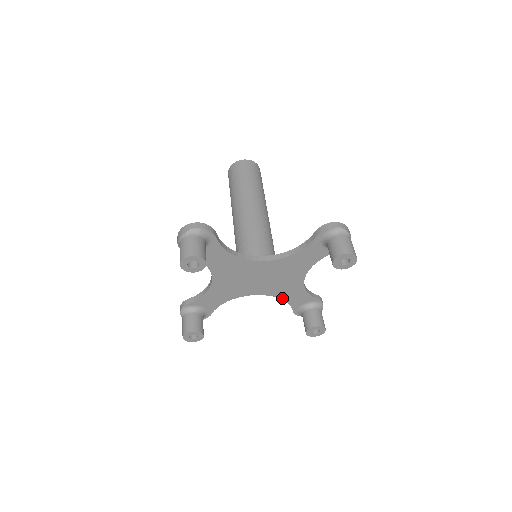
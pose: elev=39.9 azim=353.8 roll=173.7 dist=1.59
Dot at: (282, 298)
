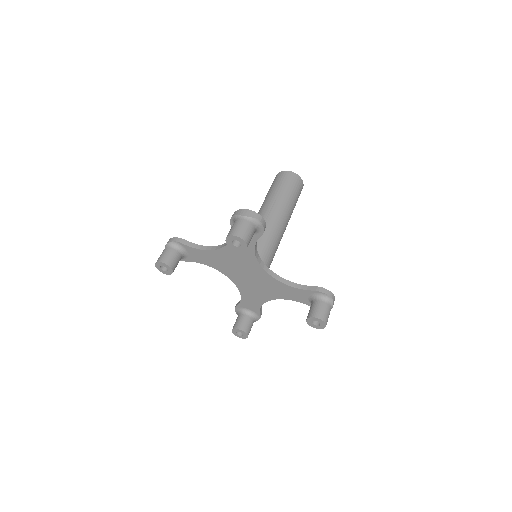
Dot at: (242, 295)
